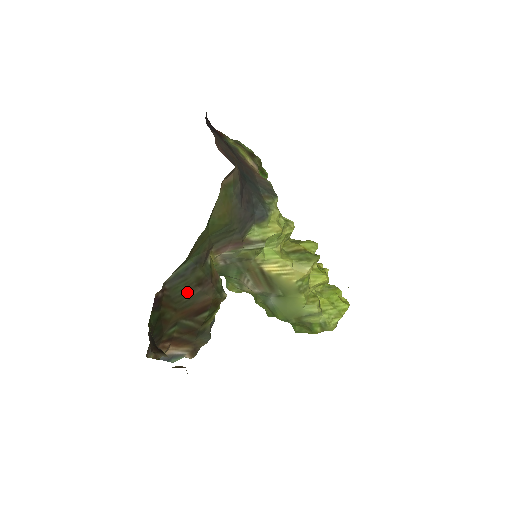
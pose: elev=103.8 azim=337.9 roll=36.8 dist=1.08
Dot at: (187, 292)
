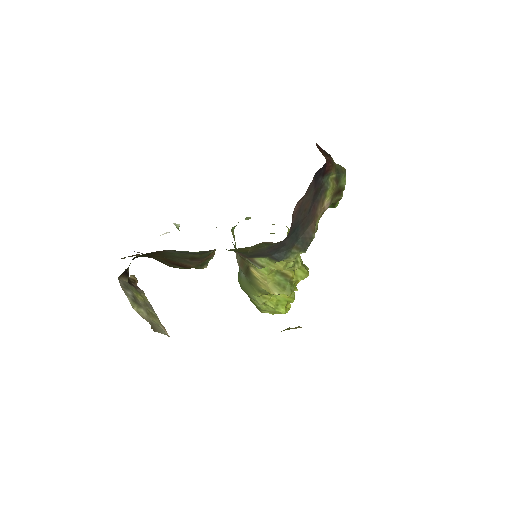
Dot at: (178, 257)
